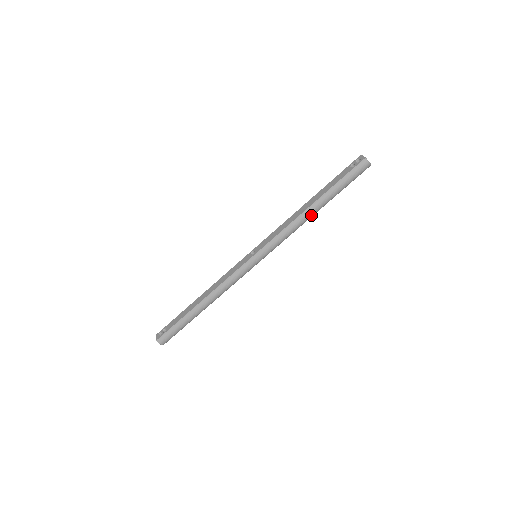
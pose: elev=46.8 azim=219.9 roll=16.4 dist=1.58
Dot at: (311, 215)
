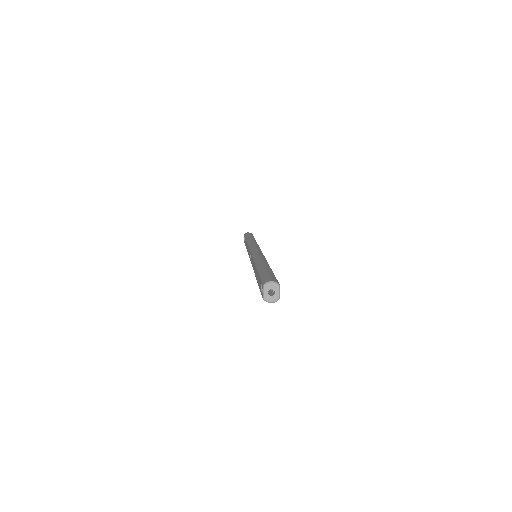
Dot at: occluded
